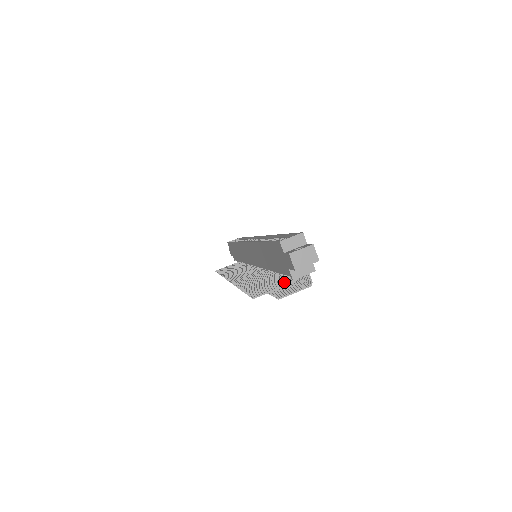
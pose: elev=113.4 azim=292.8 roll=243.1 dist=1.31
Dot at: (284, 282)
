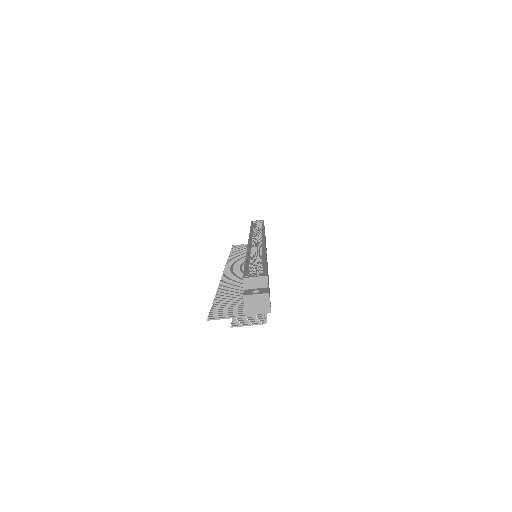
Dot at: (243, 311)
